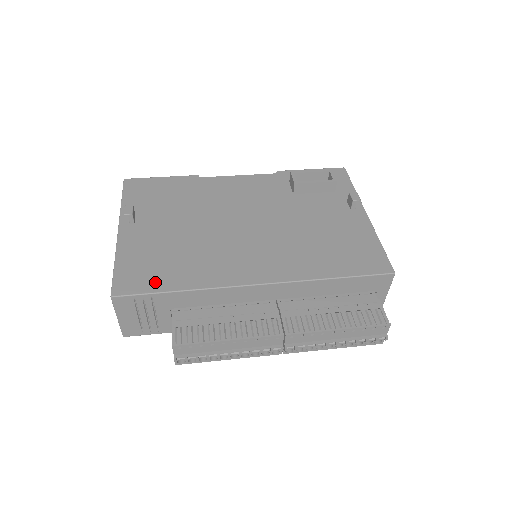
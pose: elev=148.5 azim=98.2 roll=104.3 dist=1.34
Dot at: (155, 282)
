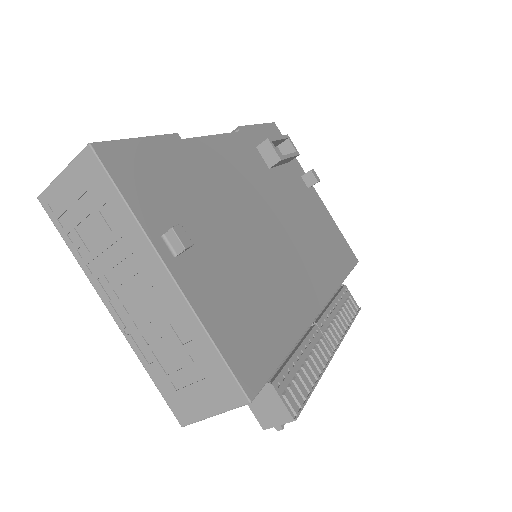
Dot at: (268, 352)
